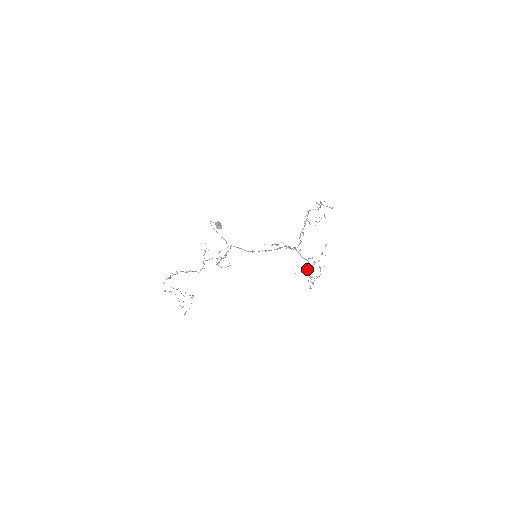
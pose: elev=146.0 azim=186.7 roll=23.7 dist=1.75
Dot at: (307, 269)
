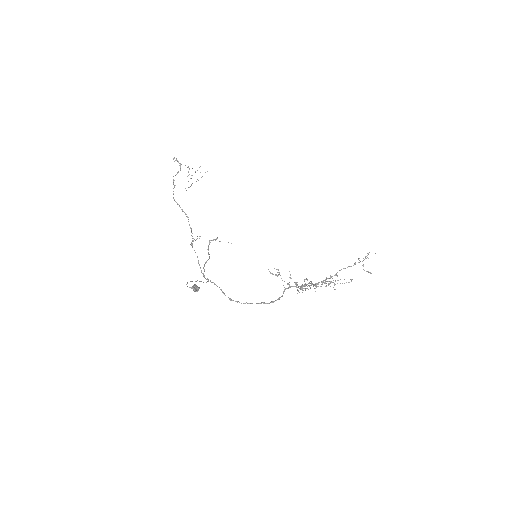
Dot at: (307, 279)
